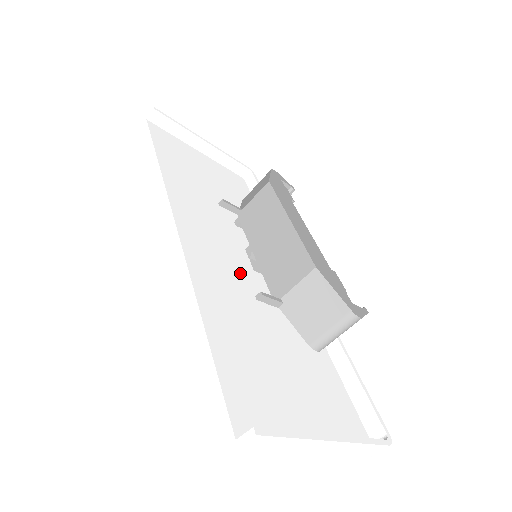
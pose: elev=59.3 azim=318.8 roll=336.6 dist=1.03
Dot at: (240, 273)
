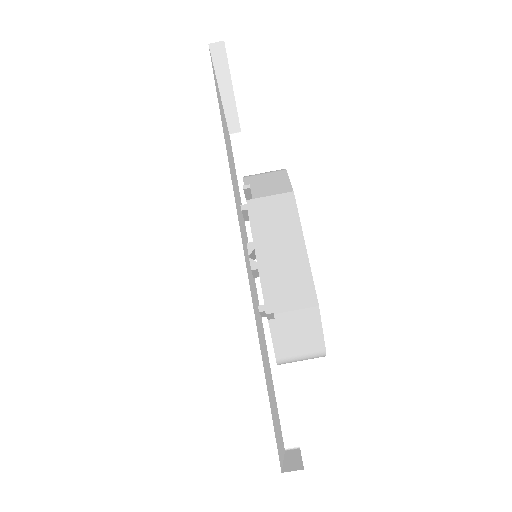
Dot at: (251, 276)
